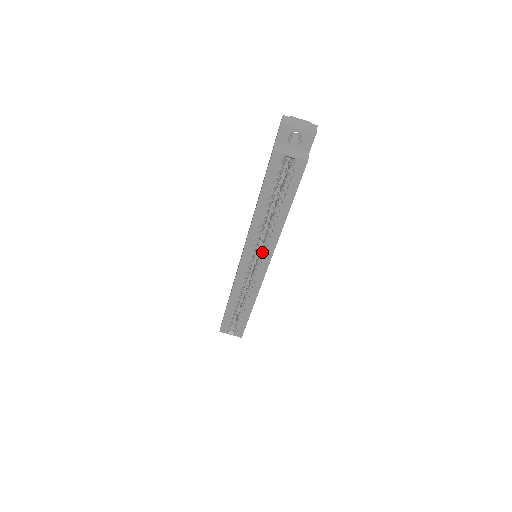
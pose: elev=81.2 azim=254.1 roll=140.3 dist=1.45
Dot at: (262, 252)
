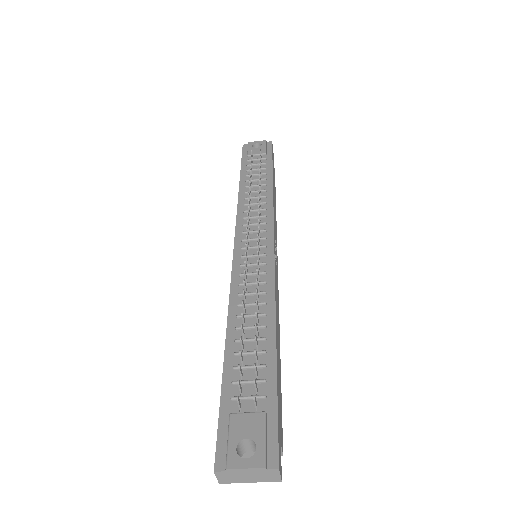
Dot at: occluded
